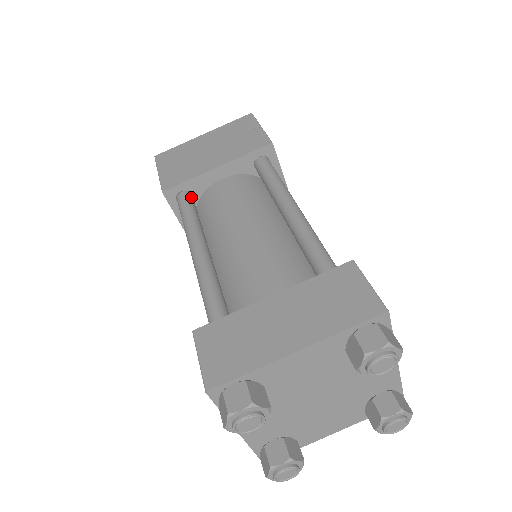
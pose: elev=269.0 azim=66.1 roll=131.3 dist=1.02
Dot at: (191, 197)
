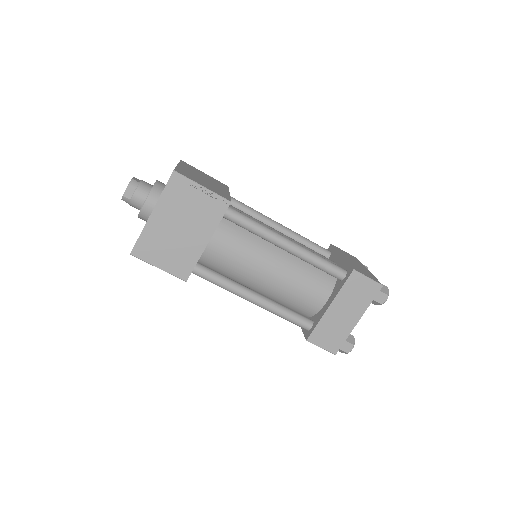
Dot at: (201, 266)
